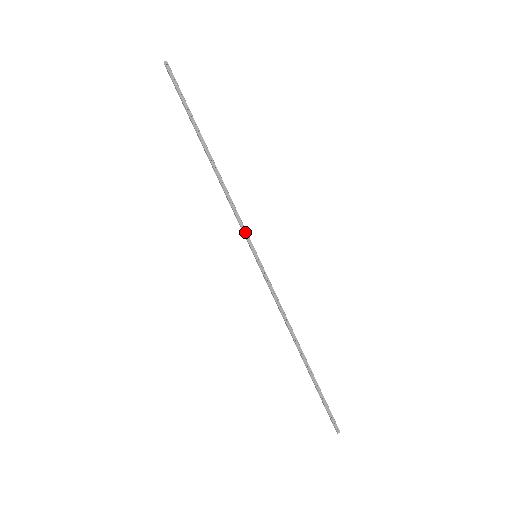
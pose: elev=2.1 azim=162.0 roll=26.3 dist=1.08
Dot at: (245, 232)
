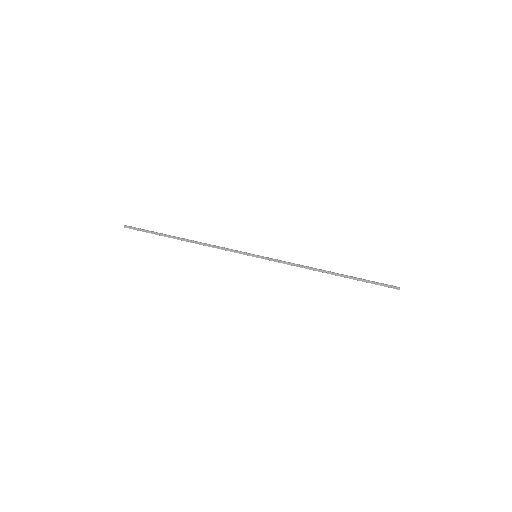
Dot at: (238, 252)
